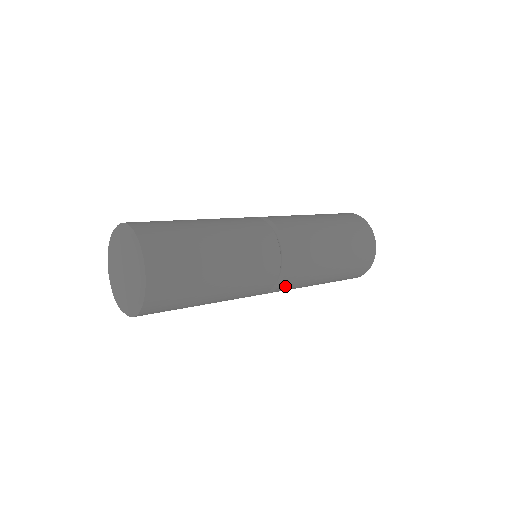
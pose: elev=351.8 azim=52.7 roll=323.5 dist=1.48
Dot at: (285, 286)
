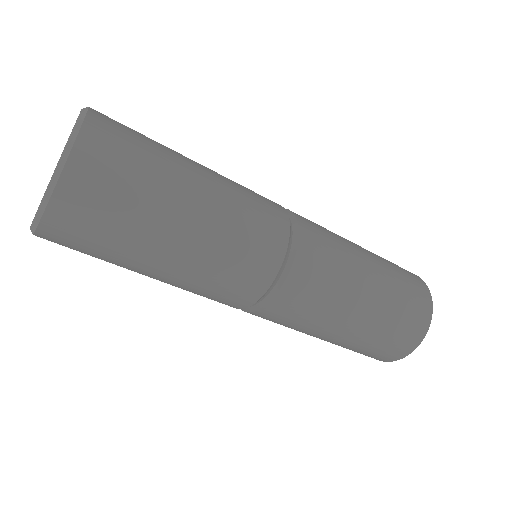
Dot at: (267, 315)
